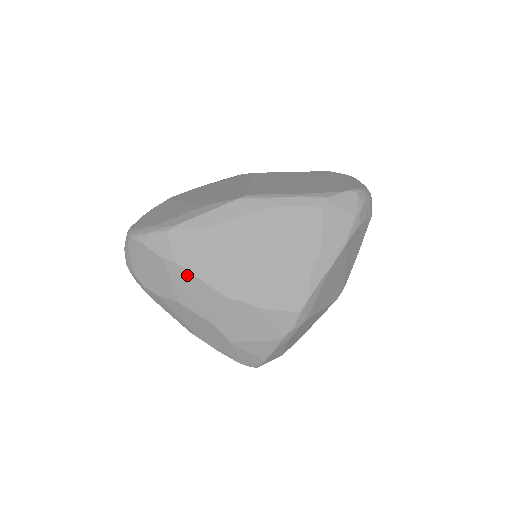
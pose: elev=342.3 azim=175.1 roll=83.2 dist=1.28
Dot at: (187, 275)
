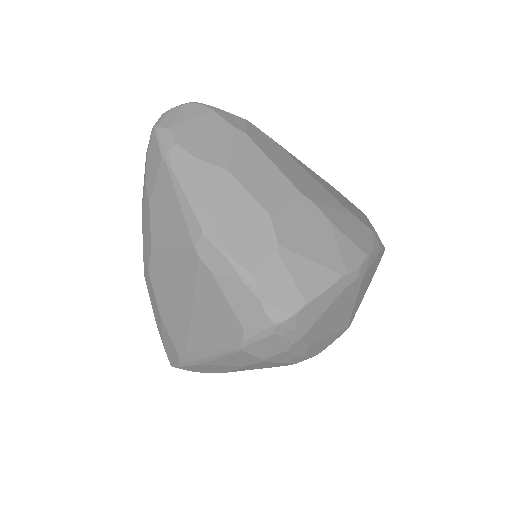
Dot at: (257, 152)
